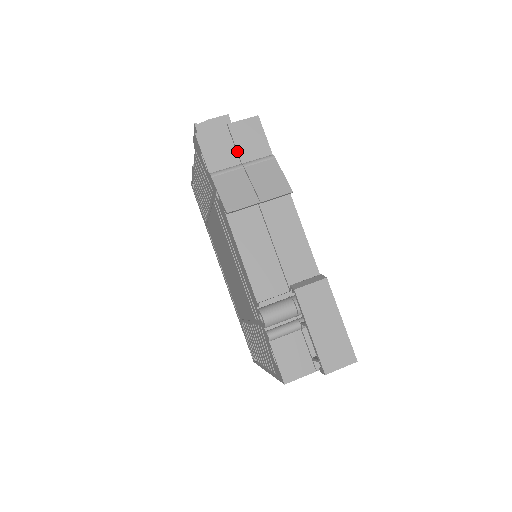
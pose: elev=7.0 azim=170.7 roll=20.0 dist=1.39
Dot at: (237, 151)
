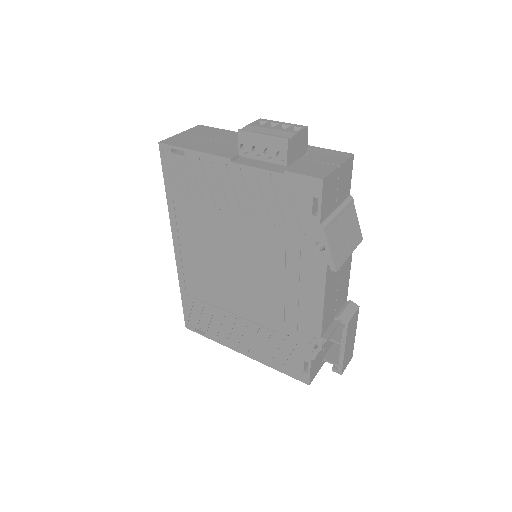
Dot at: (337, 195)
